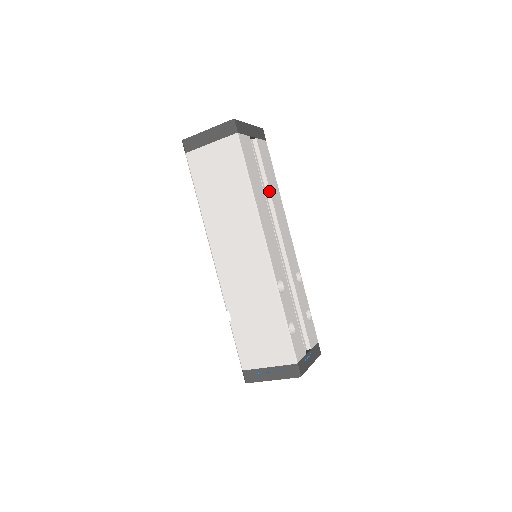
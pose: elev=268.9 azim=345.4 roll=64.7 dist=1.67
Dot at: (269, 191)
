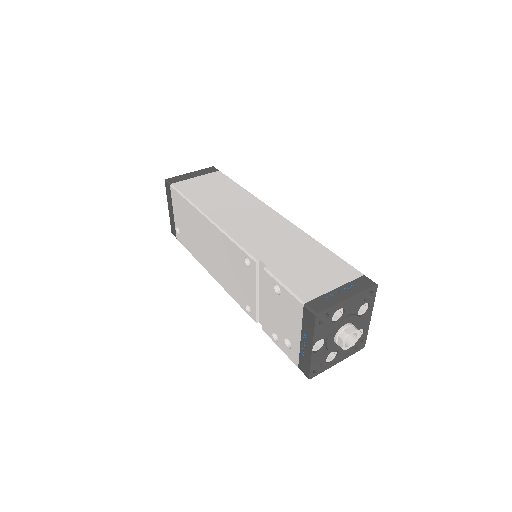
Dot at: occluded
